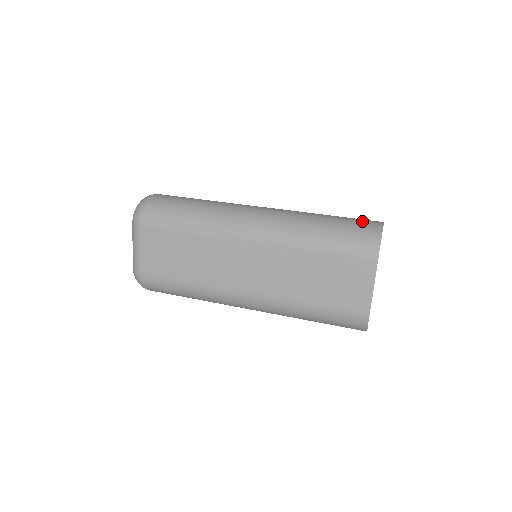
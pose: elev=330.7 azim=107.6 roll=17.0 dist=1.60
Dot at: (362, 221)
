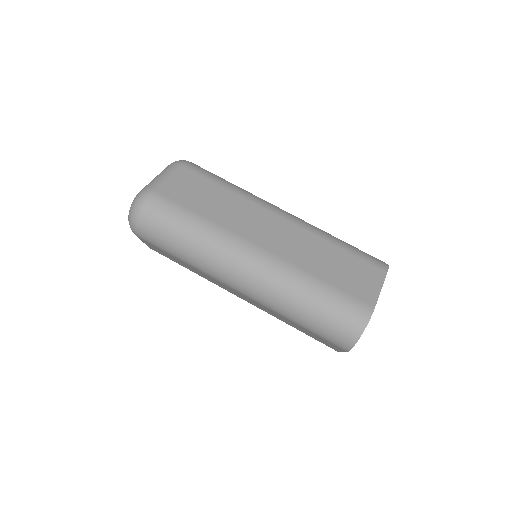
Dot at: (347, 316)
